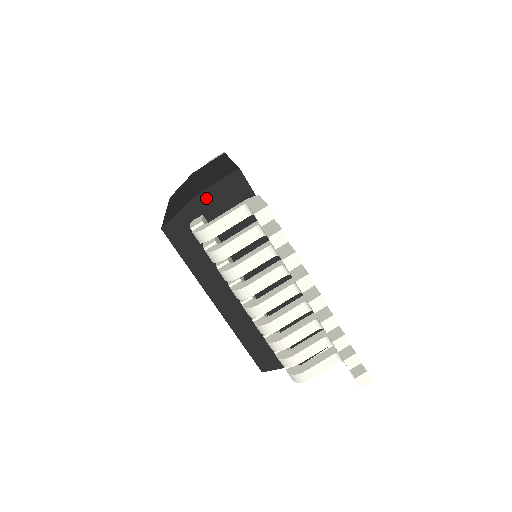
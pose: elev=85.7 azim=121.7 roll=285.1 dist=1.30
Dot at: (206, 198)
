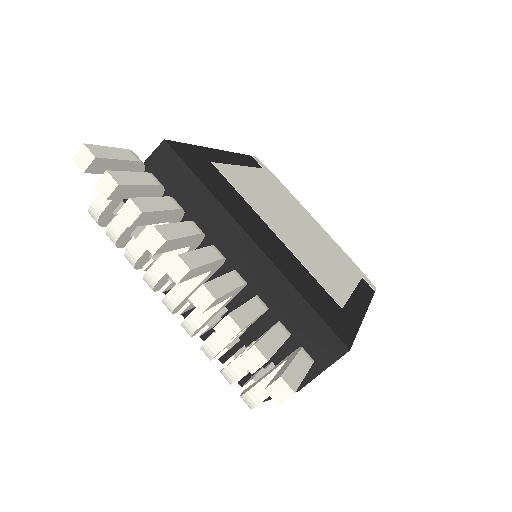
Dot at: occluded
